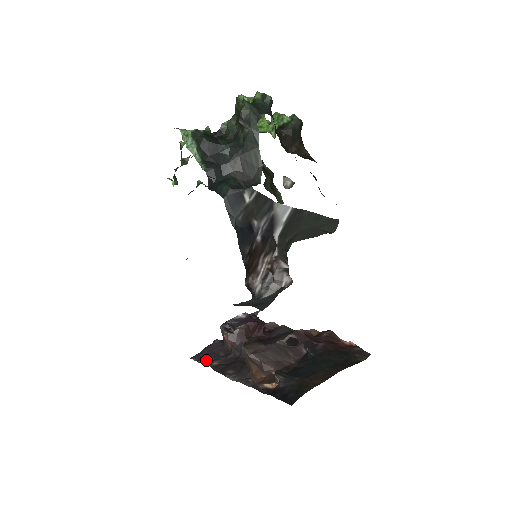
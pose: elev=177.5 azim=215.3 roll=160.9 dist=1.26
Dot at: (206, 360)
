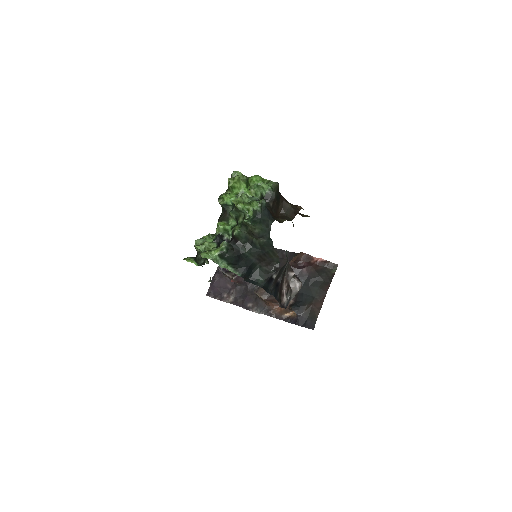
Dot at: (222, 296)
